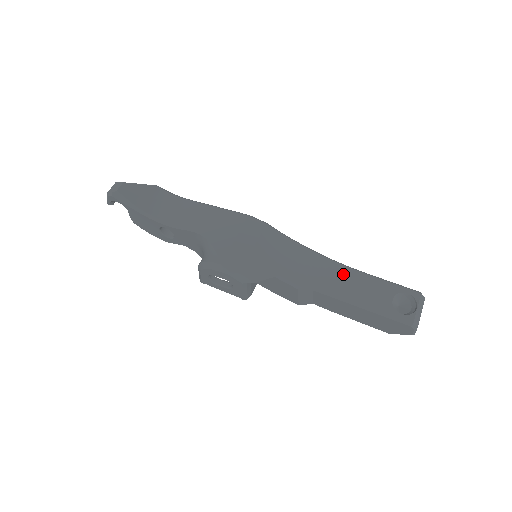
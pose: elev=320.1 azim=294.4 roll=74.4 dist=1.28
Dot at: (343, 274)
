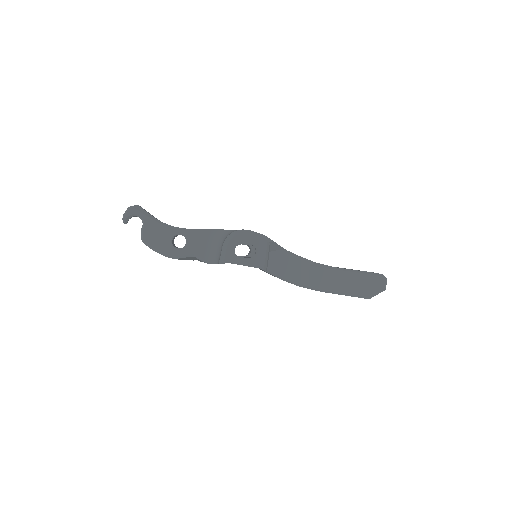
Dot at: occluded
